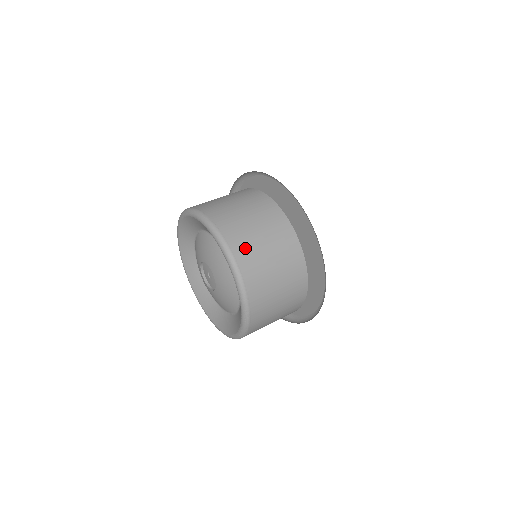
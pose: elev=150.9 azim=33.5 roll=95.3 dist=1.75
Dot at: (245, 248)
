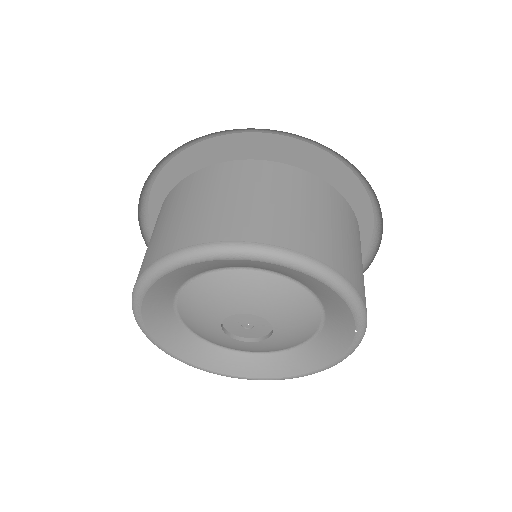
Dot at: (334, 252)
